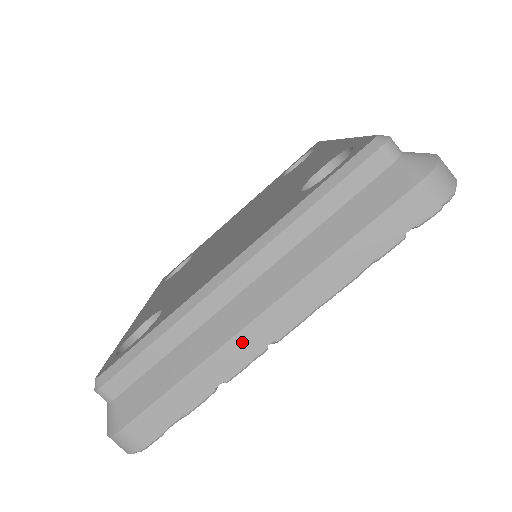
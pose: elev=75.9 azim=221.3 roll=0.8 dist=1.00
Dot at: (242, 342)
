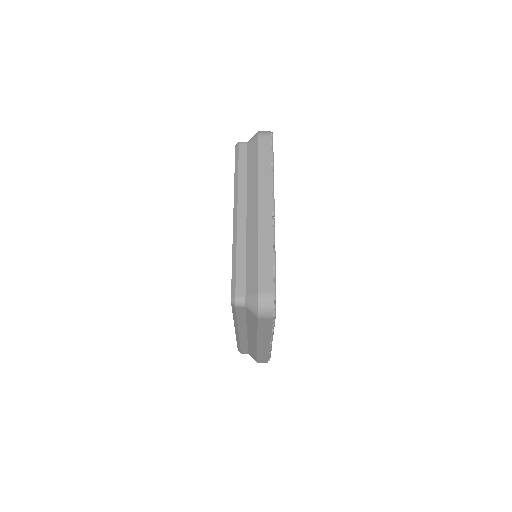
Dot at: (263, 221)
